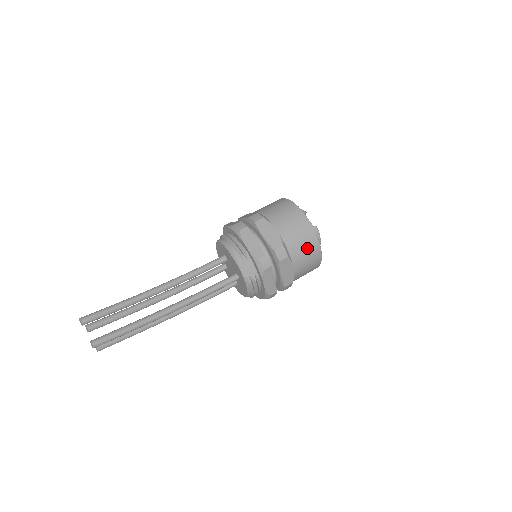
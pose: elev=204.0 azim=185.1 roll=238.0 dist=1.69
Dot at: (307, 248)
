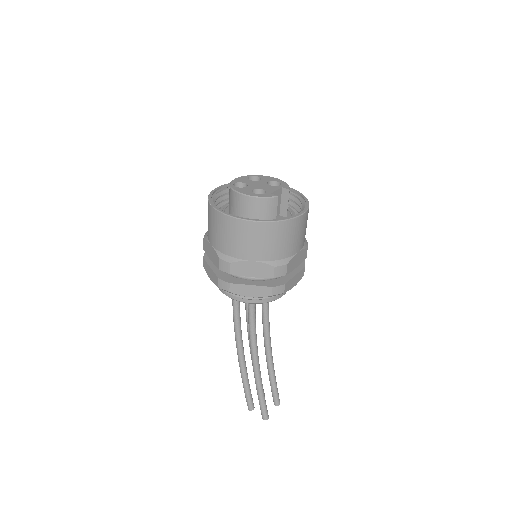
Dot at: occluded
